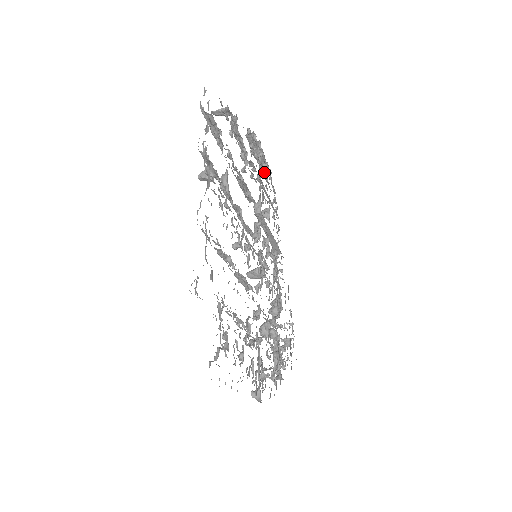
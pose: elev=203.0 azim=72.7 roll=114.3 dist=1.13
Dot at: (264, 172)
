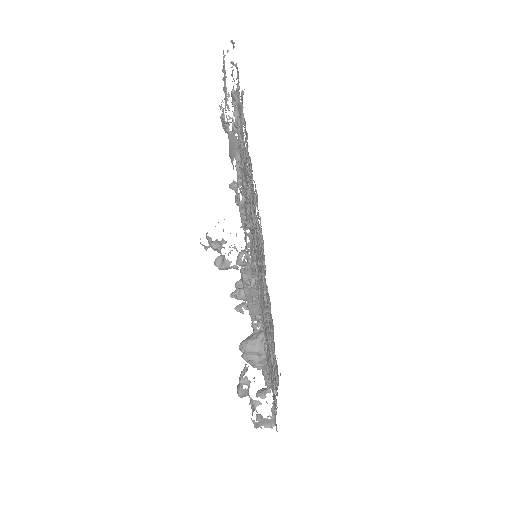
Dot at: occluded
